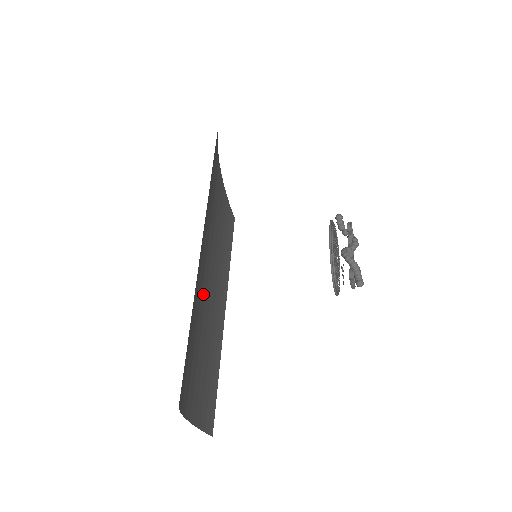
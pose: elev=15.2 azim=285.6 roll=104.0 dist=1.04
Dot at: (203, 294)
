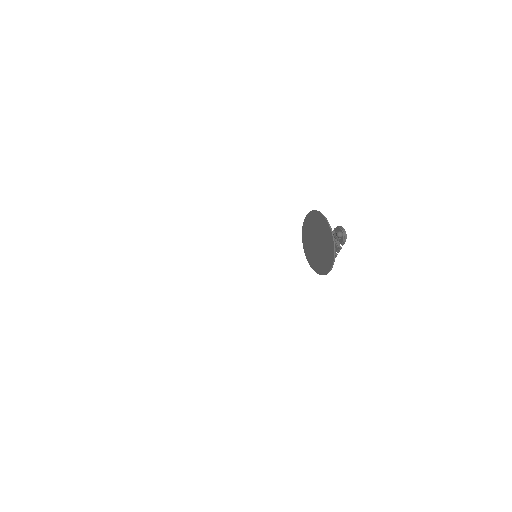
Dot at: occluded
